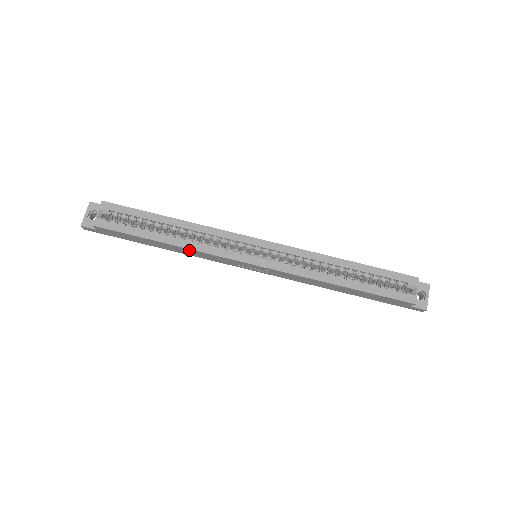
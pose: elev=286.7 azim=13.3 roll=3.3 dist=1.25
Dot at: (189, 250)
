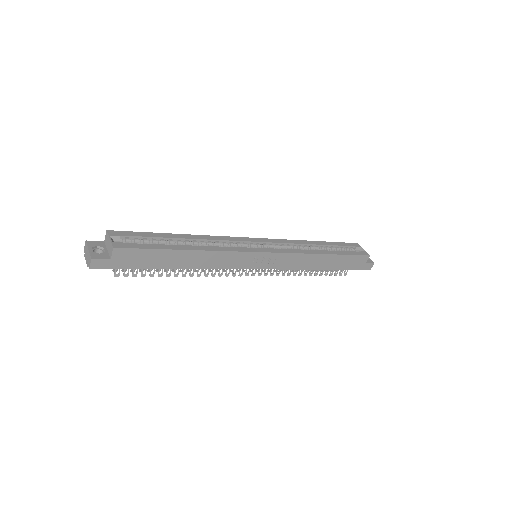
Dot at: (211, 254)
